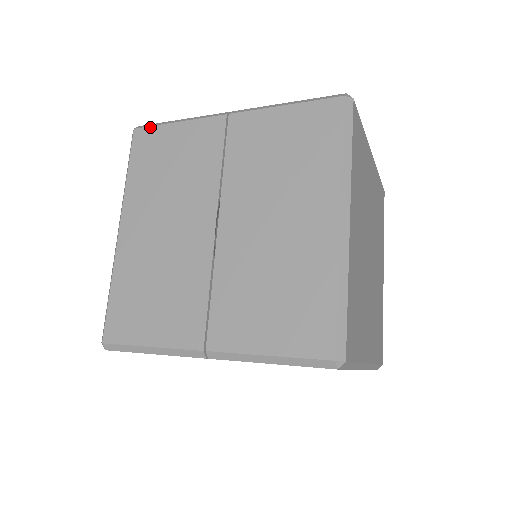
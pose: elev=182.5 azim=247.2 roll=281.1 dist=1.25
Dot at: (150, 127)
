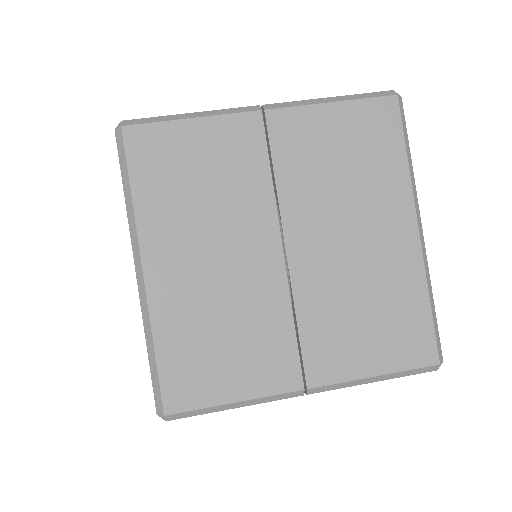
Dot at: (149, 124)
